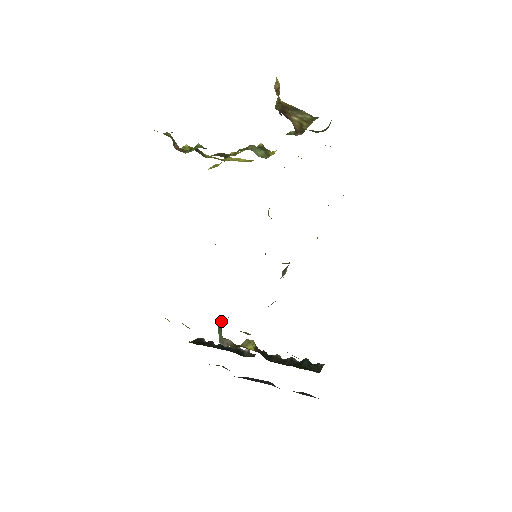
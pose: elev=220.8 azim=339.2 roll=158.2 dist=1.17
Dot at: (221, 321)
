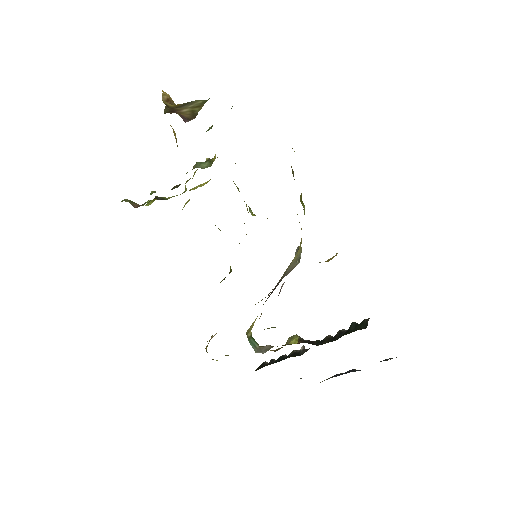
Dot at: (249, 332)
